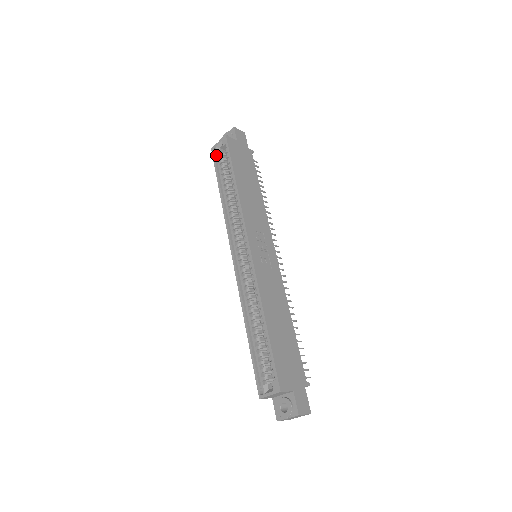
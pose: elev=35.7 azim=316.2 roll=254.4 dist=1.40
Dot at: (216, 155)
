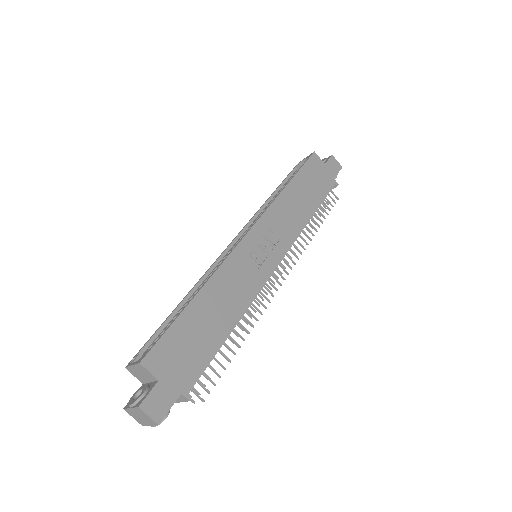
Dot at: (297, 169)
